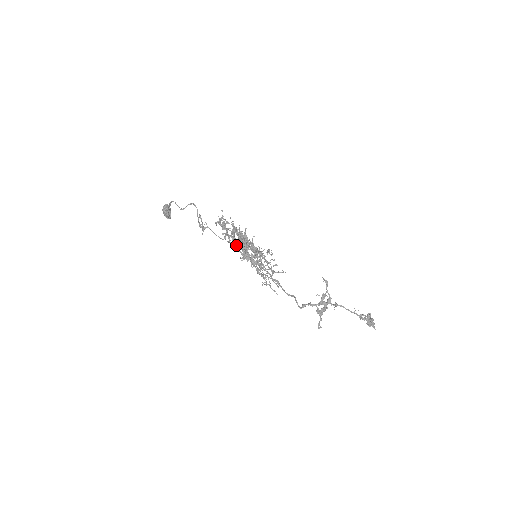
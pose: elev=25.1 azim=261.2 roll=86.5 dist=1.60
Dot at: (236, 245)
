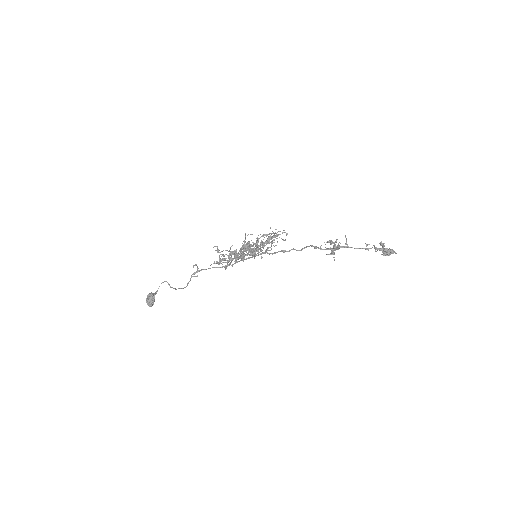
Dot at: (235, 251)
